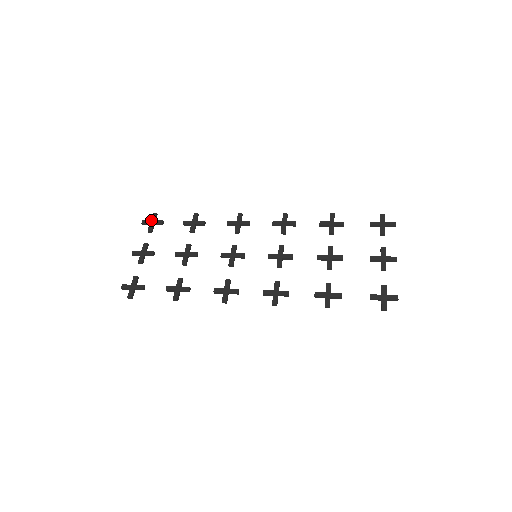
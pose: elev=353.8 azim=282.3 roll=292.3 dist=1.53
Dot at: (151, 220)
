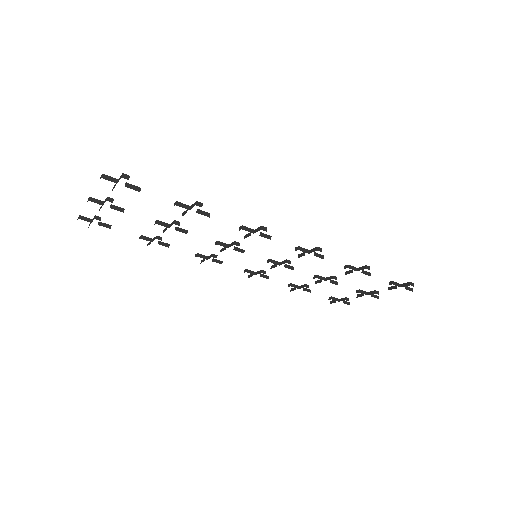
Dot at: occluded
